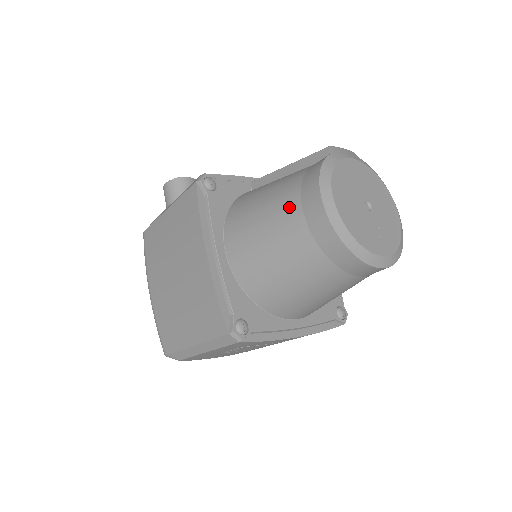
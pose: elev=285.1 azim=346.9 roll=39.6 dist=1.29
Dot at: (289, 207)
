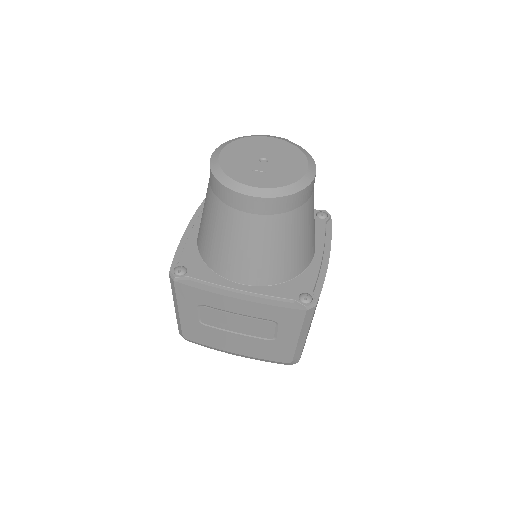
Dot at: occluded
